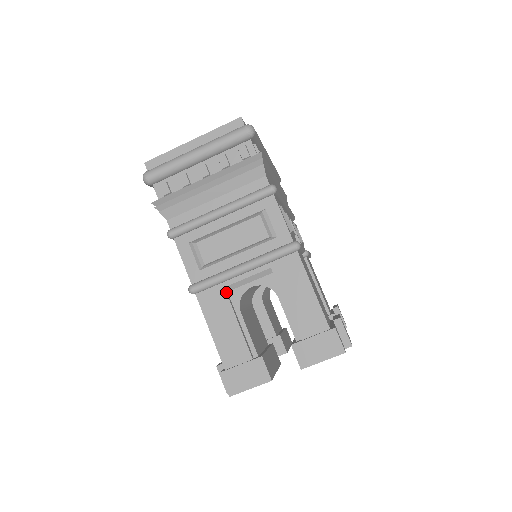
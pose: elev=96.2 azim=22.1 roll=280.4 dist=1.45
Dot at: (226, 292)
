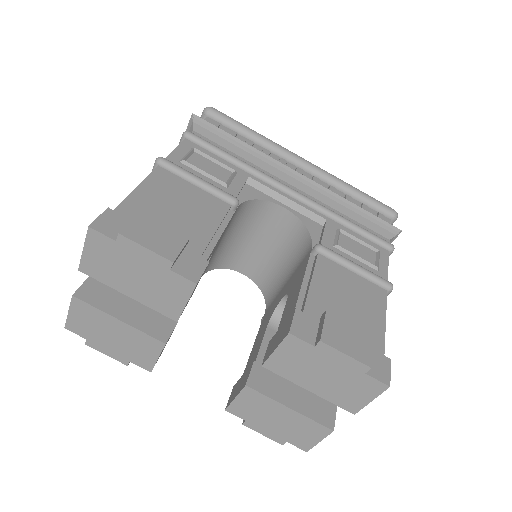
Dot at: occluded
